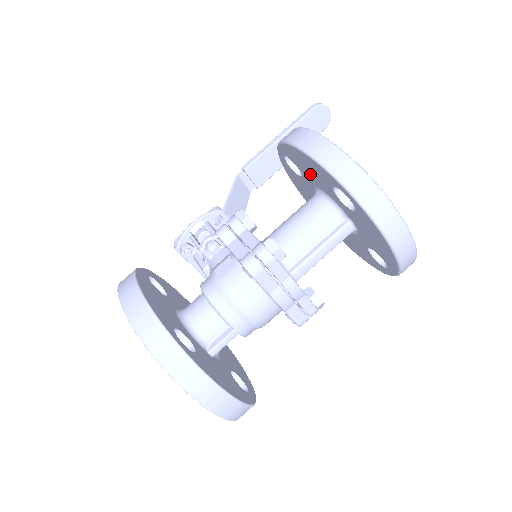
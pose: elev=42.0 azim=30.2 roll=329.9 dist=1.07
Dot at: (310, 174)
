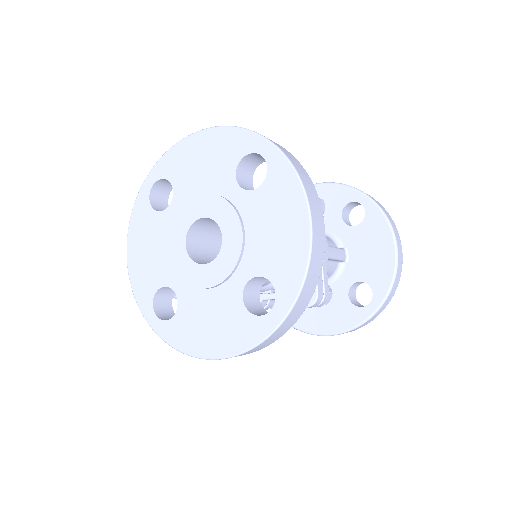
Dot at: occluded
